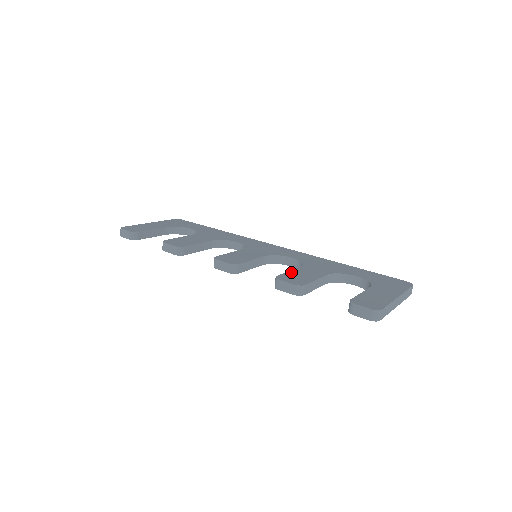
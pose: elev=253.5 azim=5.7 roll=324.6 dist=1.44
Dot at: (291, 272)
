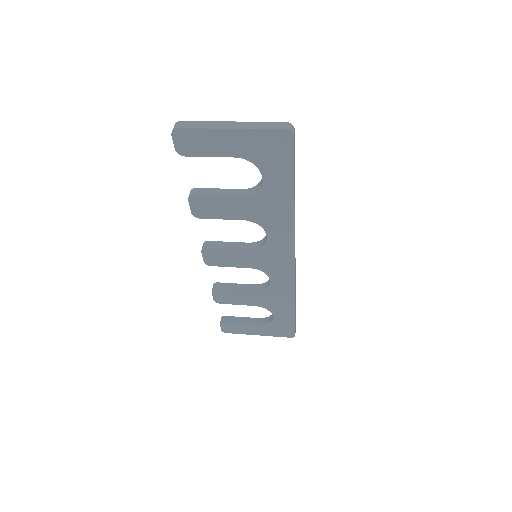
Dot at: occluded
